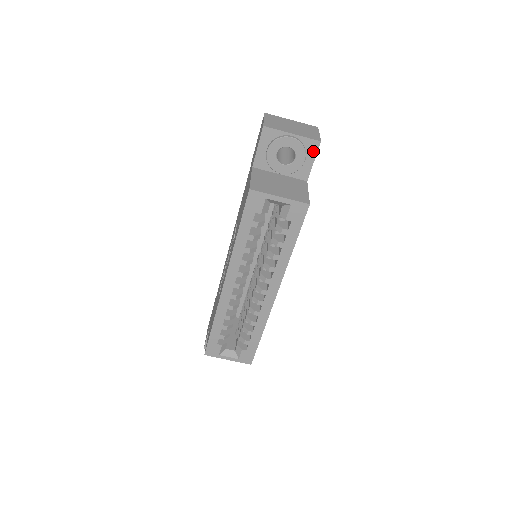
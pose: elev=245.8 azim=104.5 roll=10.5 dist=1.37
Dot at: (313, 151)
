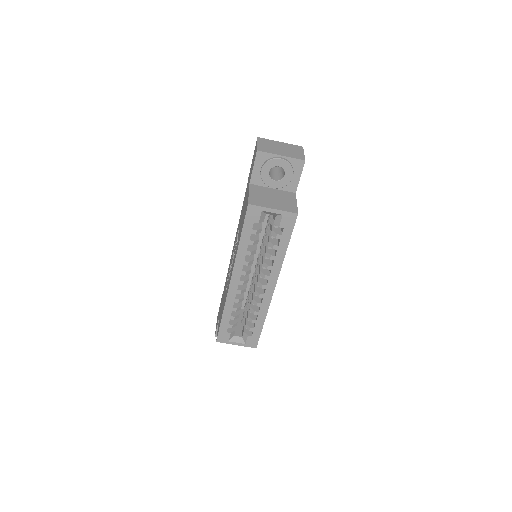
Dot at: (299, 168)
